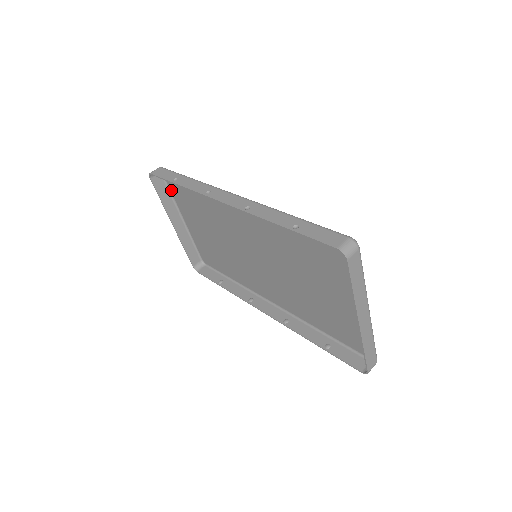
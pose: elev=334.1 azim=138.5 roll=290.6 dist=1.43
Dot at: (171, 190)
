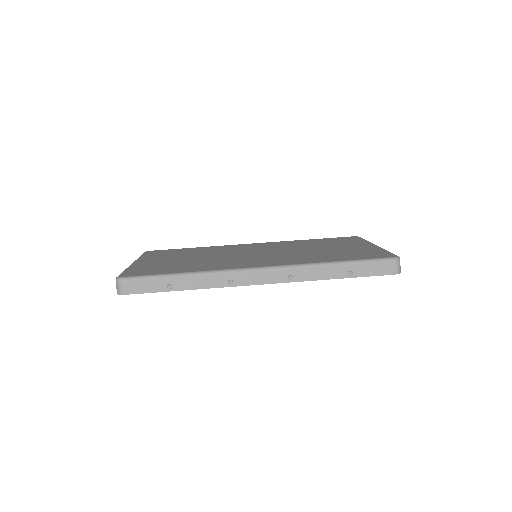
Dot at: occluded
